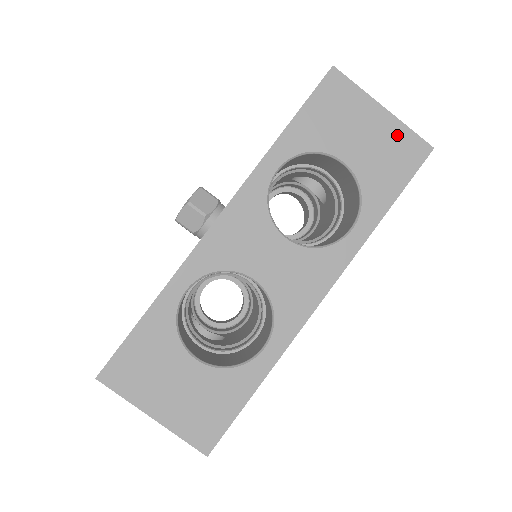
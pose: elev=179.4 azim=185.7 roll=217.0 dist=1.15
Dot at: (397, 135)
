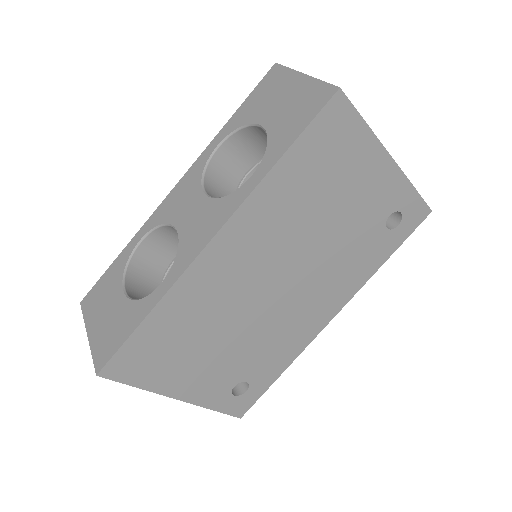
Dot at: (309, 90)
